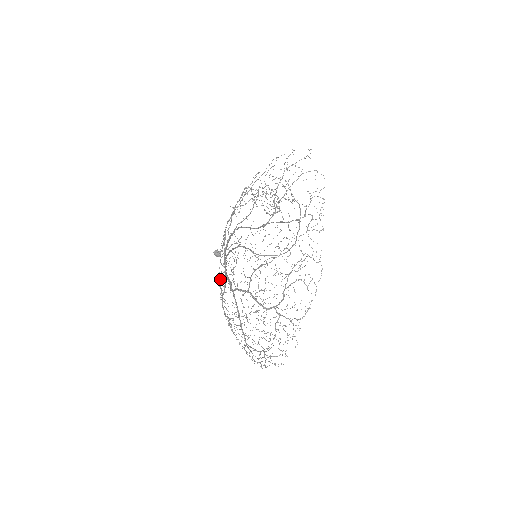
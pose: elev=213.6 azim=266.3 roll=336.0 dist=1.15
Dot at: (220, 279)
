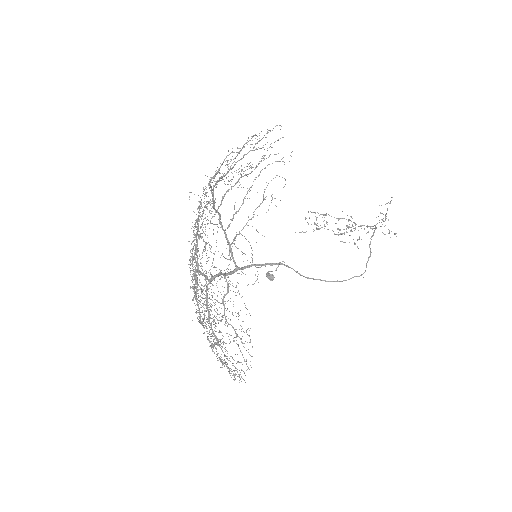
Dot at: (228, 283)
